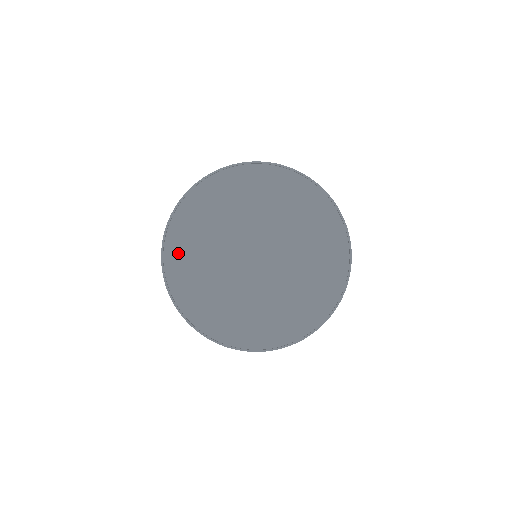
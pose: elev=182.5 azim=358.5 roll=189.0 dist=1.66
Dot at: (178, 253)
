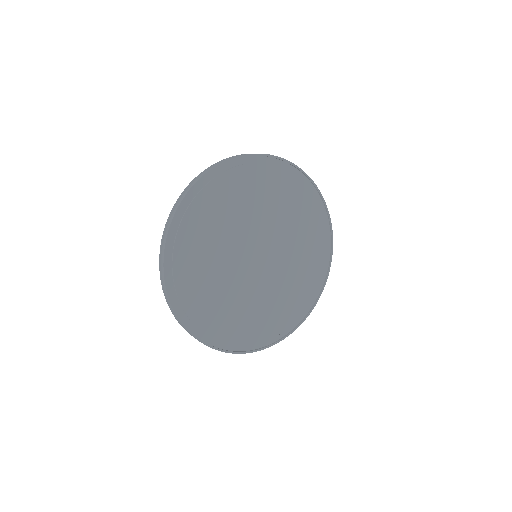
Dot at: (200, 316)
